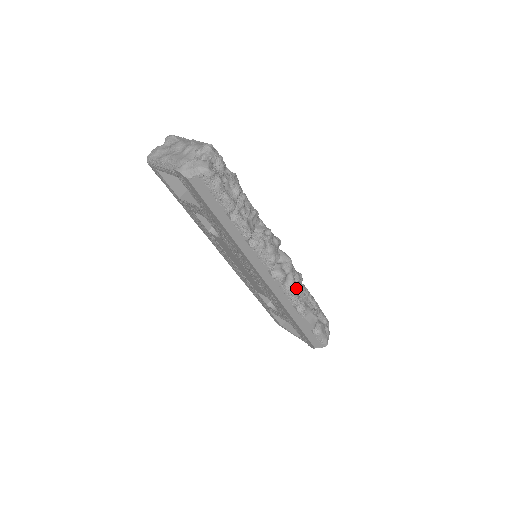
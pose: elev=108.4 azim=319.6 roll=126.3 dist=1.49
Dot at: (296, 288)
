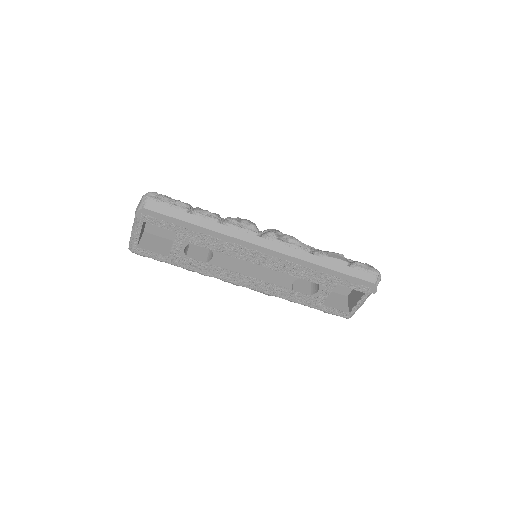
Dot at: (294, 237)
